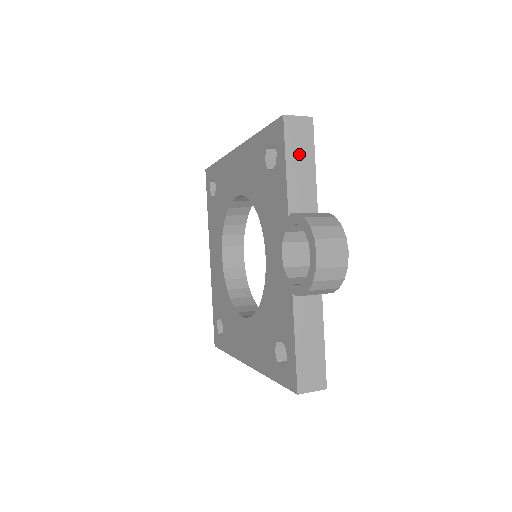
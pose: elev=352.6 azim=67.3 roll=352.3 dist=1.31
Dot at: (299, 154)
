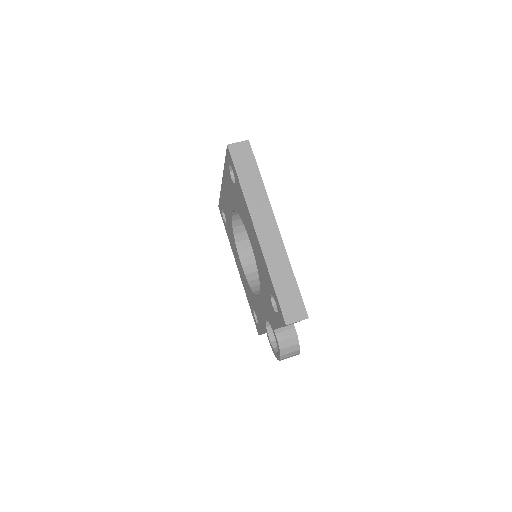
Dot at: occluded
